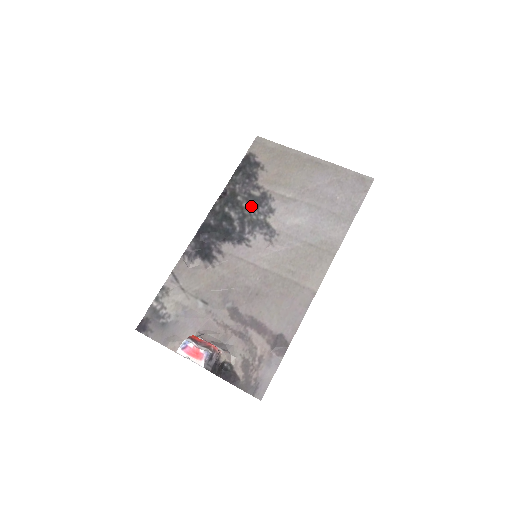
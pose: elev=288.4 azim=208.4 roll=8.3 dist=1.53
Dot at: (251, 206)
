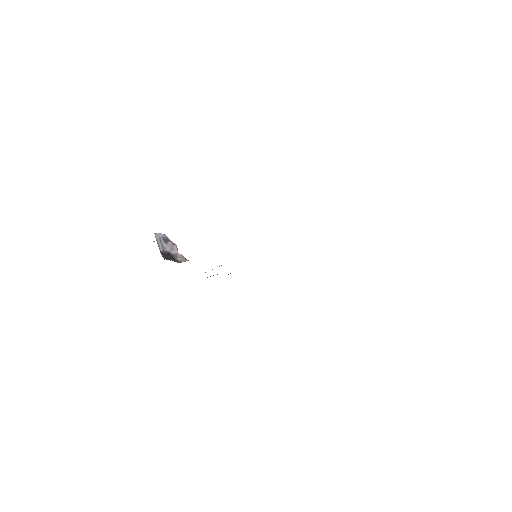
Dot at: occluded
